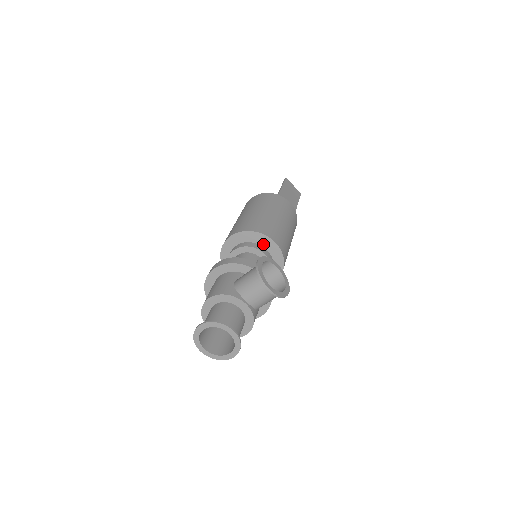
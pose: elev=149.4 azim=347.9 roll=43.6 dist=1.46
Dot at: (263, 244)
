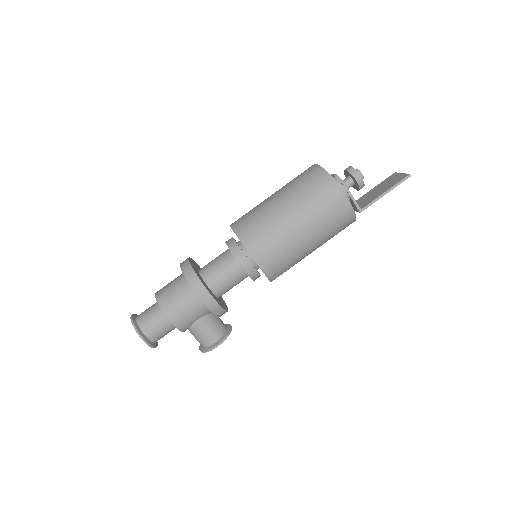
Dot at: occluded
